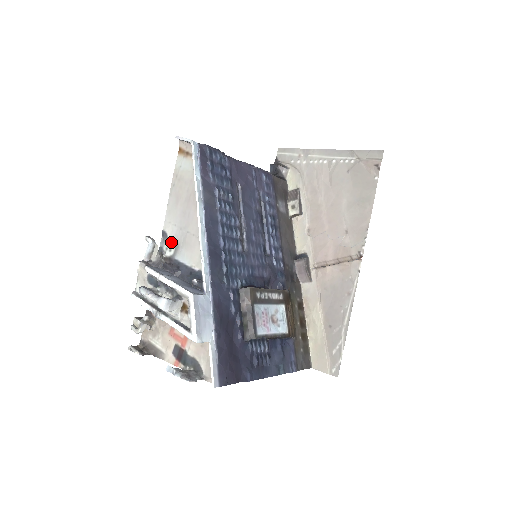
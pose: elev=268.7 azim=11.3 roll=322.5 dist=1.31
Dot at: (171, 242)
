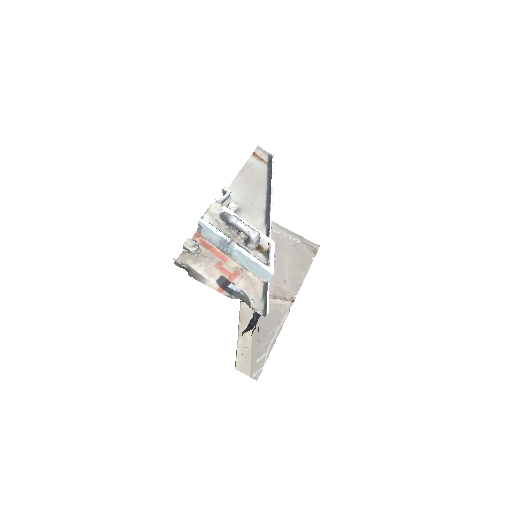
Dot at: (232, 204)
